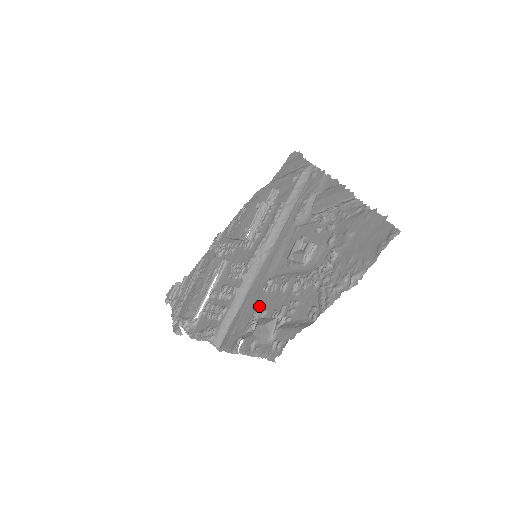
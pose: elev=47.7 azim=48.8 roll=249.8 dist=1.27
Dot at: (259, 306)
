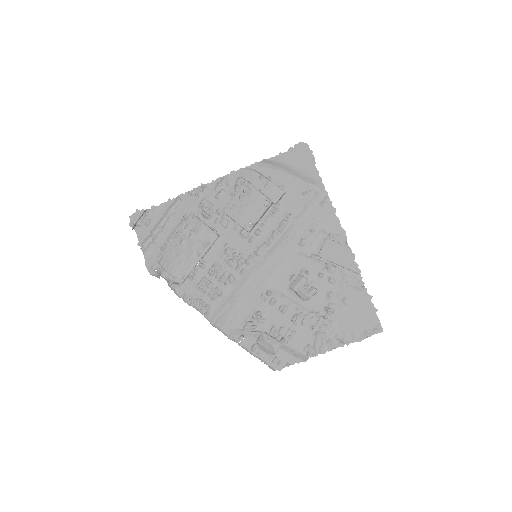
Dot at: (259, 313)
